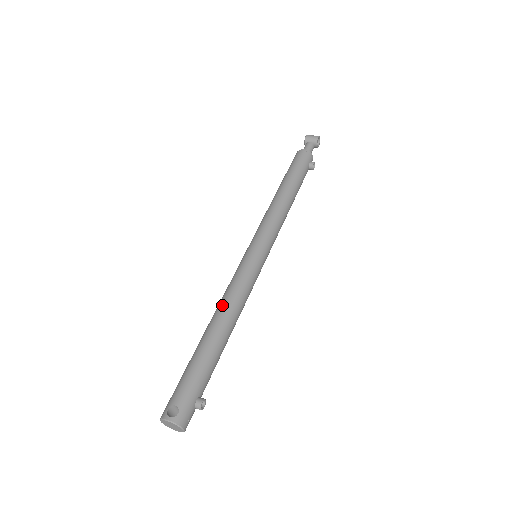
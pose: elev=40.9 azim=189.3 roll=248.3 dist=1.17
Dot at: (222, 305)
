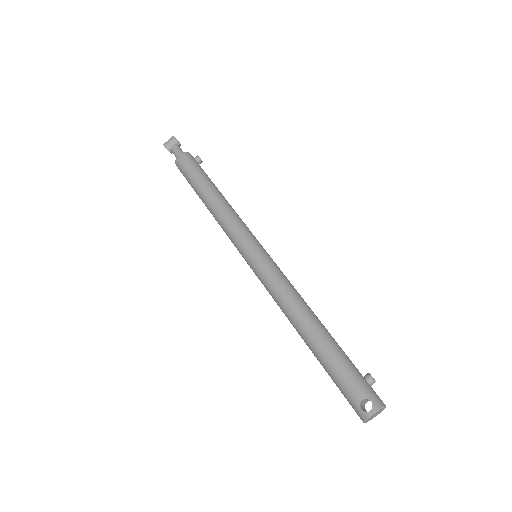
Dot at: (289, 309)
